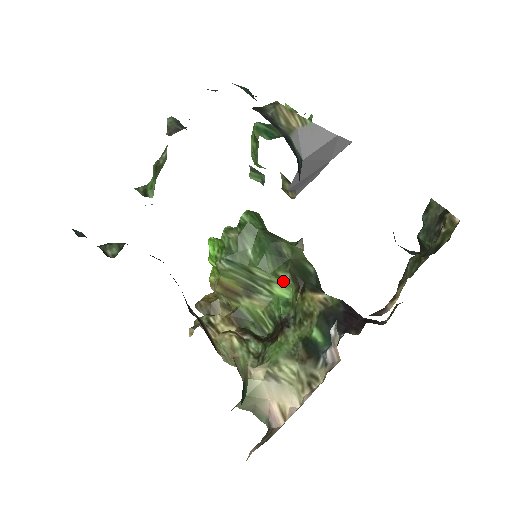
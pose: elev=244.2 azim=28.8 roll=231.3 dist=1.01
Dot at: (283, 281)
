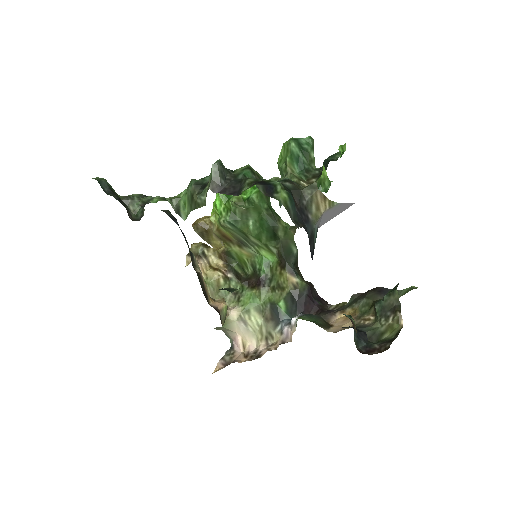
Dot at: (270, 250)
